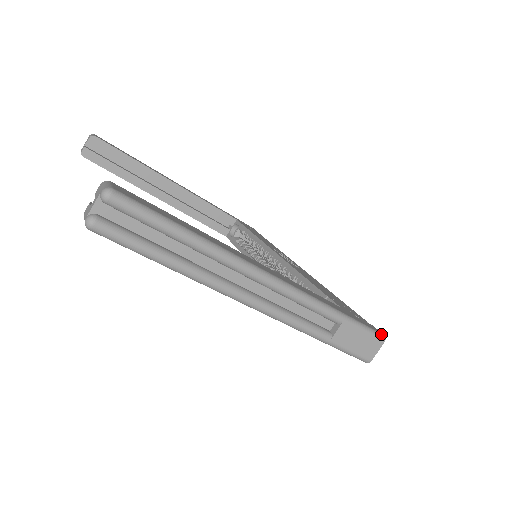
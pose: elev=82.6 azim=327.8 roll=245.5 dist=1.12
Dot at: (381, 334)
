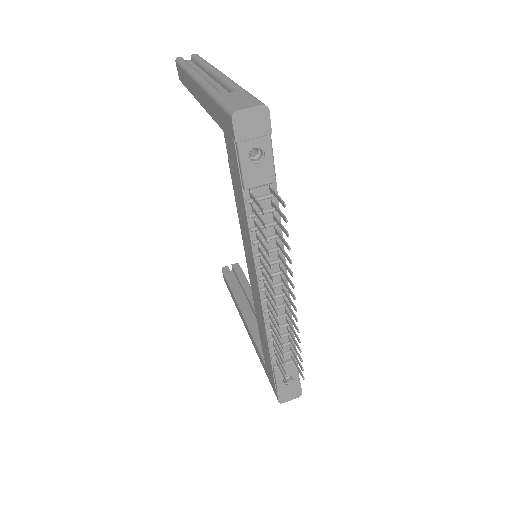
Dot at: (266, 106)
